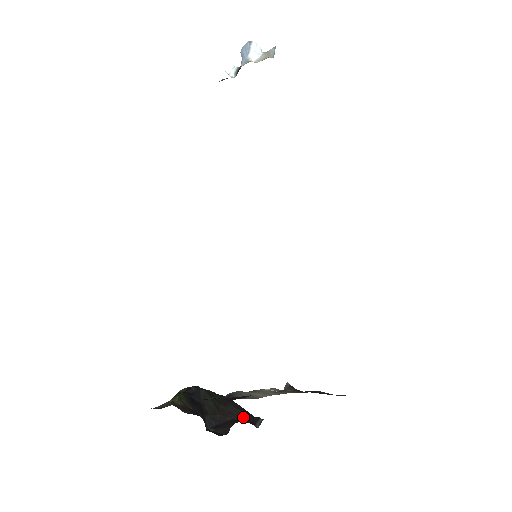
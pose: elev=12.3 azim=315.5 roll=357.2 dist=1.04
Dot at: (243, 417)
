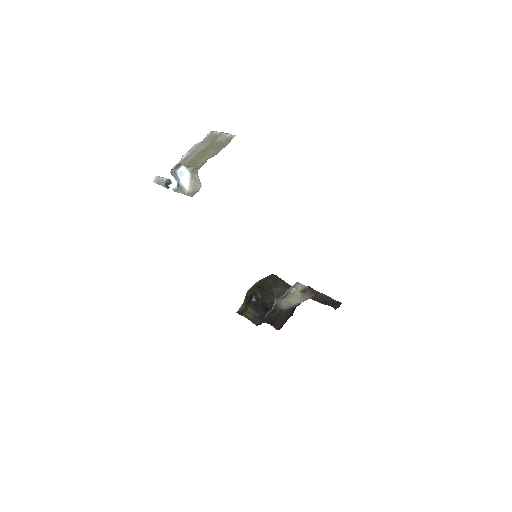
Dot at: occluded
